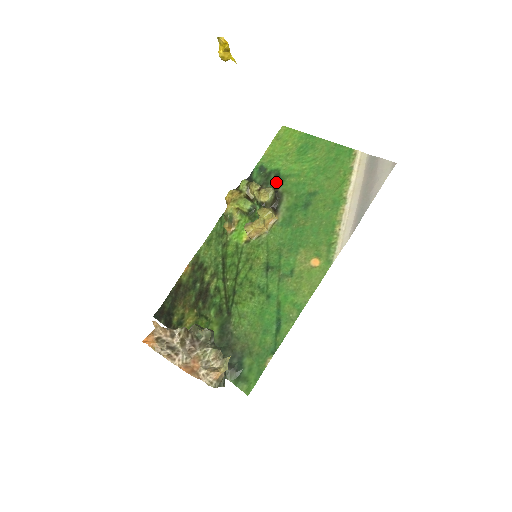
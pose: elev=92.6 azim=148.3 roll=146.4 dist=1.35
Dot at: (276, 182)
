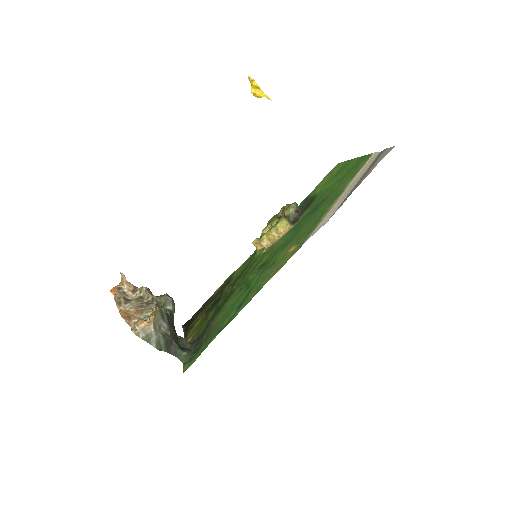
Dot at: (309, 203)
